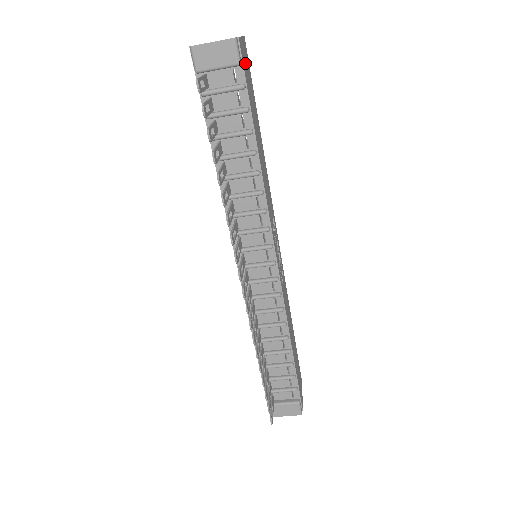
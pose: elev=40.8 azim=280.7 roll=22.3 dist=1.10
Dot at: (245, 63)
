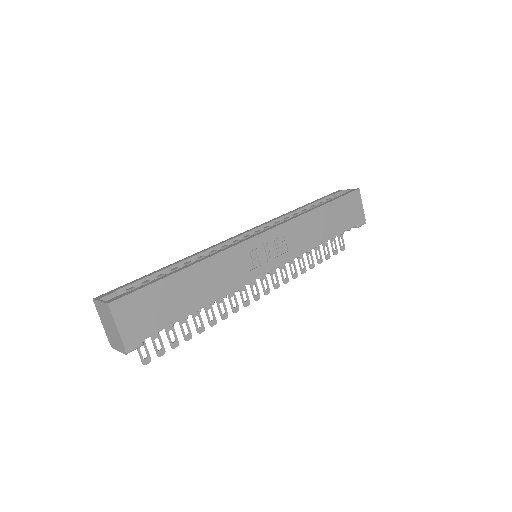
Dot at: (137, 324)
